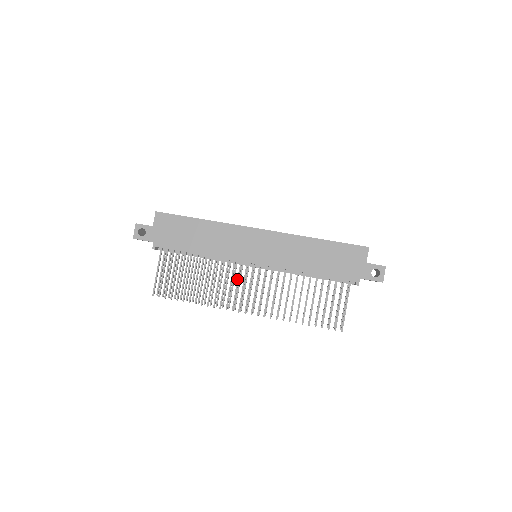
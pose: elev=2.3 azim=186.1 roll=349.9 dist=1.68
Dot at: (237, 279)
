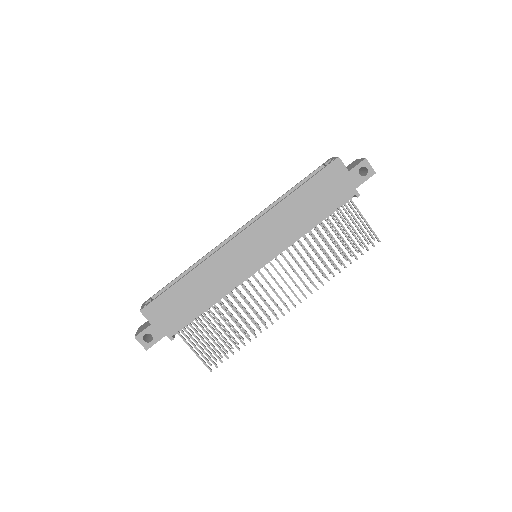
Dot at: occluded
